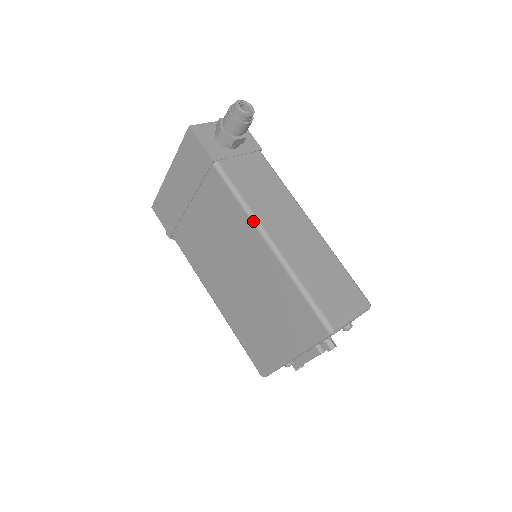
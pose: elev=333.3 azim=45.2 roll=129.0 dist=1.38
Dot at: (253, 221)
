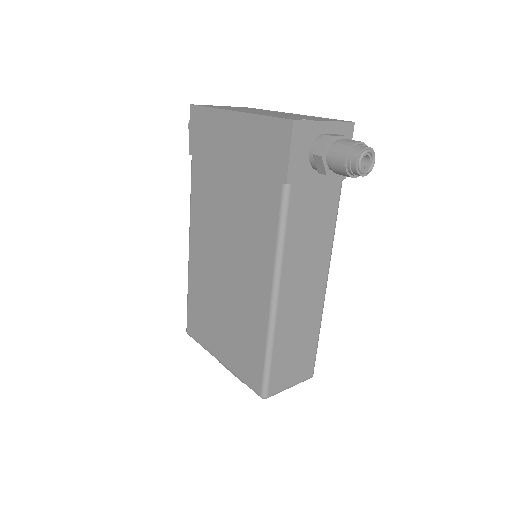
Dot at: (275, 271)
